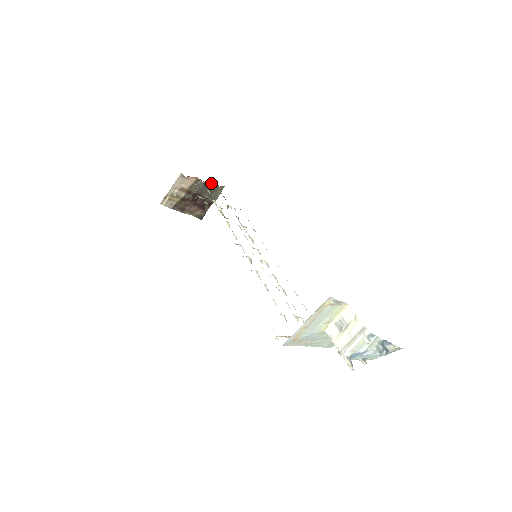
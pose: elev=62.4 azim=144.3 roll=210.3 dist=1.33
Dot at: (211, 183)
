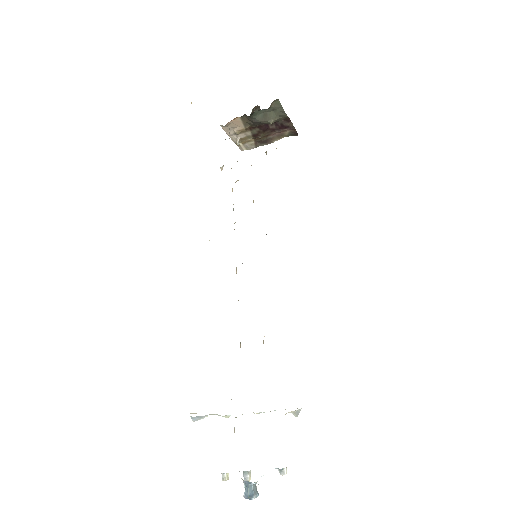
Dot at: (257, 109)
